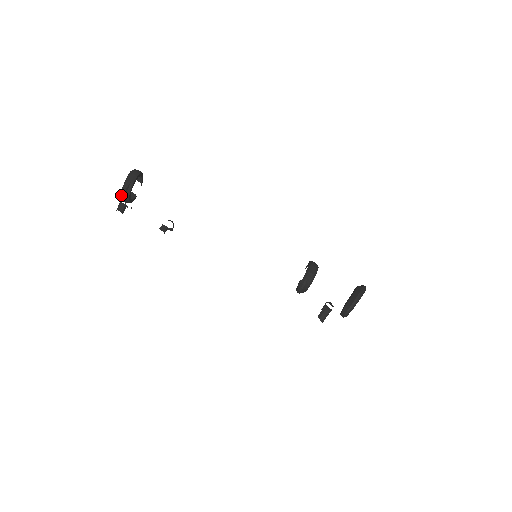
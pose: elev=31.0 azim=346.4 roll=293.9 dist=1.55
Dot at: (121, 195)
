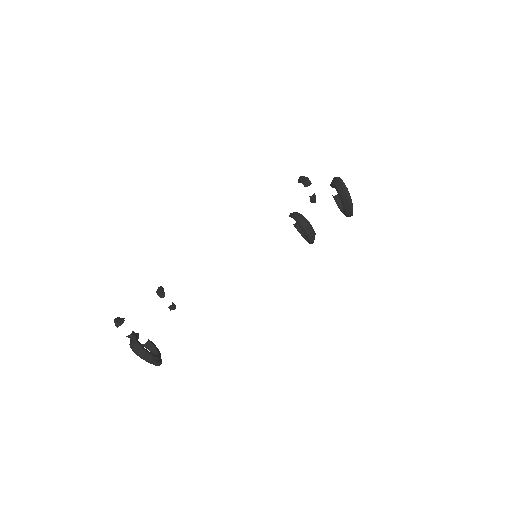
Dot at: occluded
